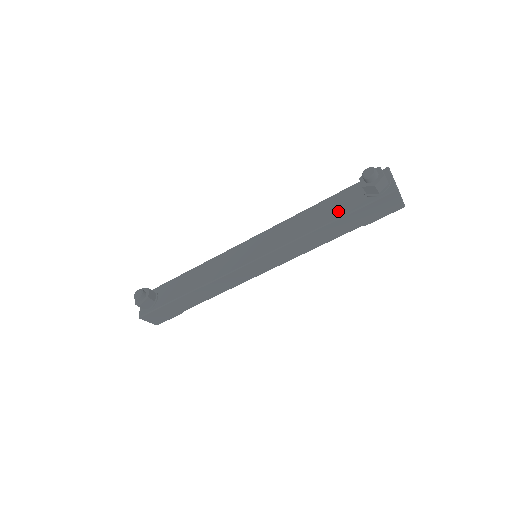
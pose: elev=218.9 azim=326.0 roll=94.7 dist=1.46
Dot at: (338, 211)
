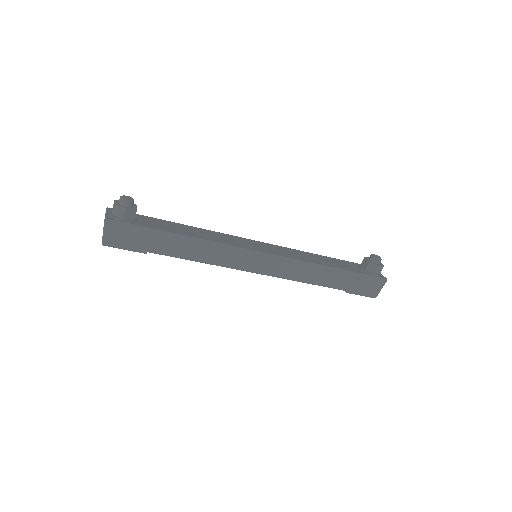
Dot at: (343, 267)
